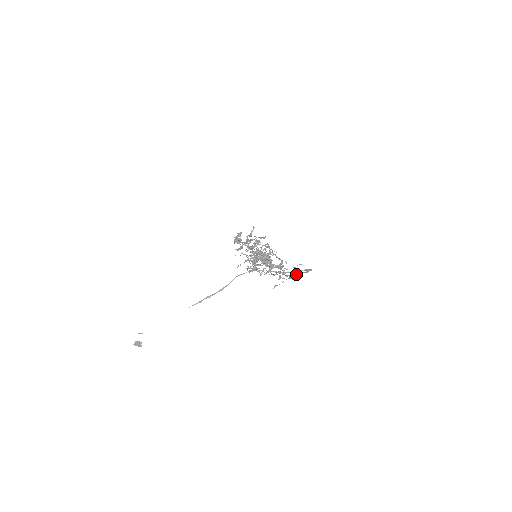
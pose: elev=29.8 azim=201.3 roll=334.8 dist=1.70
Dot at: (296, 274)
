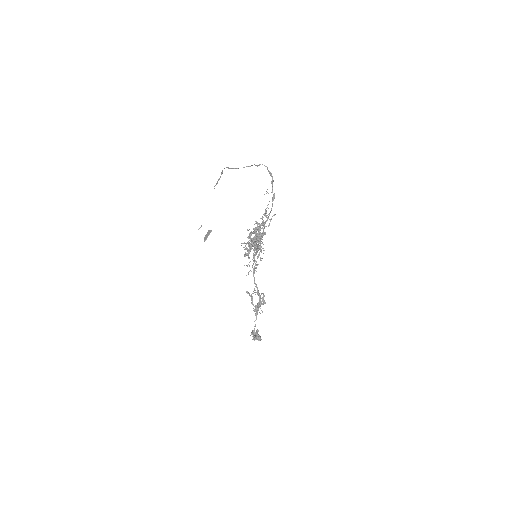
Dot at: (273, 194)
